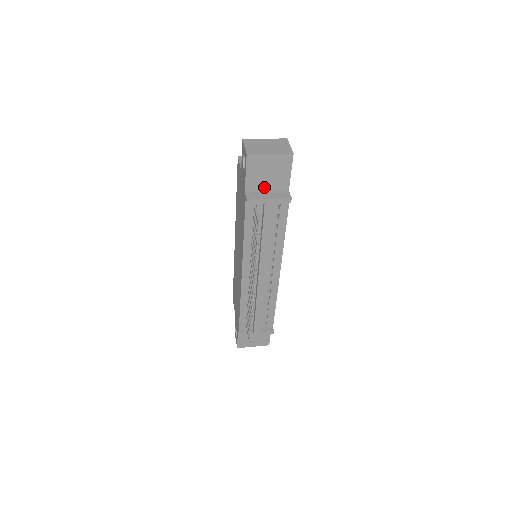
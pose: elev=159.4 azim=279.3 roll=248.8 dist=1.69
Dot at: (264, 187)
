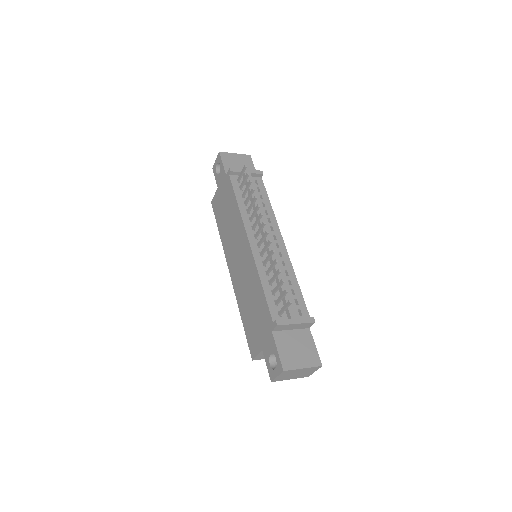
Dot at: occluded
